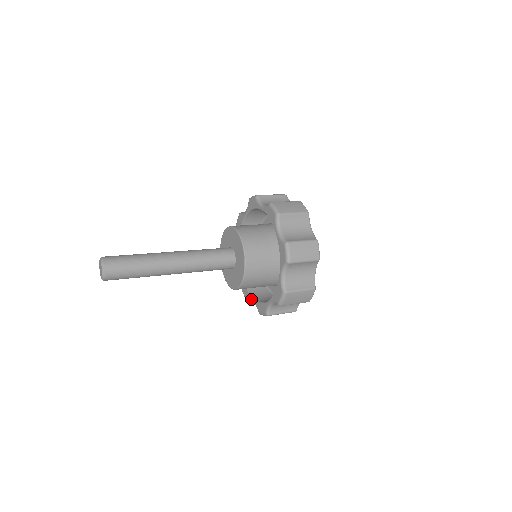
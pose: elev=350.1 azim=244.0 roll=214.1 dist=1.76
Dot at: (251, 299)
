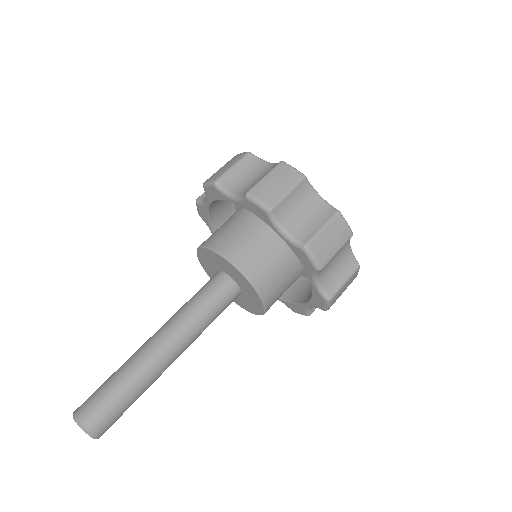
Dot at: occluded
